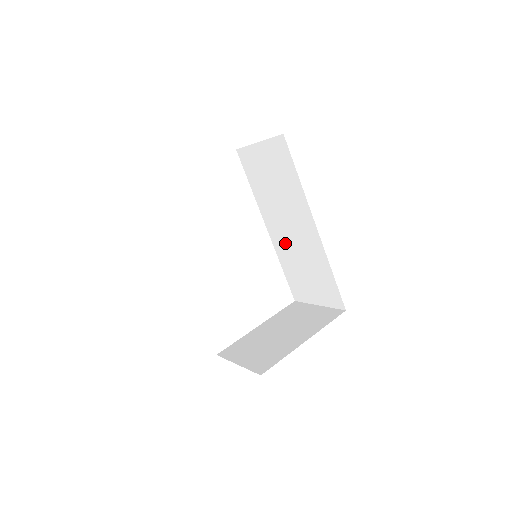
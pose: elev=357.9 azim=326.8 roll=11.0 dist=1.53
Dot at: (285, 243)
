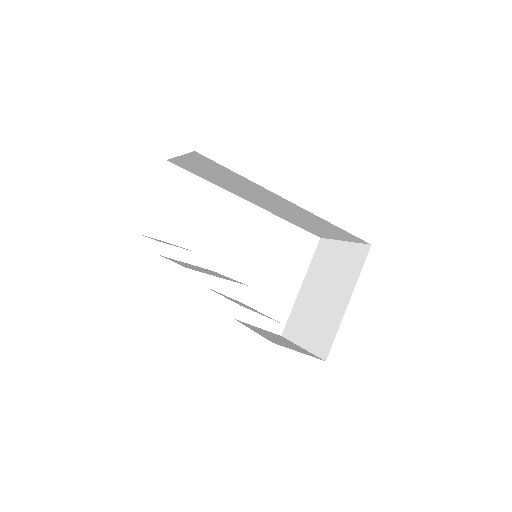
Dot at: (276, 210)
